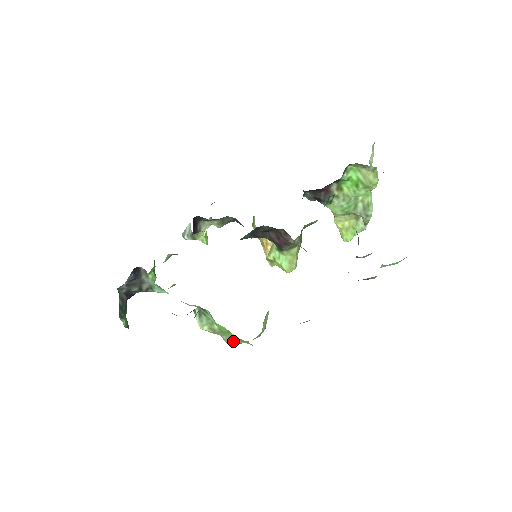
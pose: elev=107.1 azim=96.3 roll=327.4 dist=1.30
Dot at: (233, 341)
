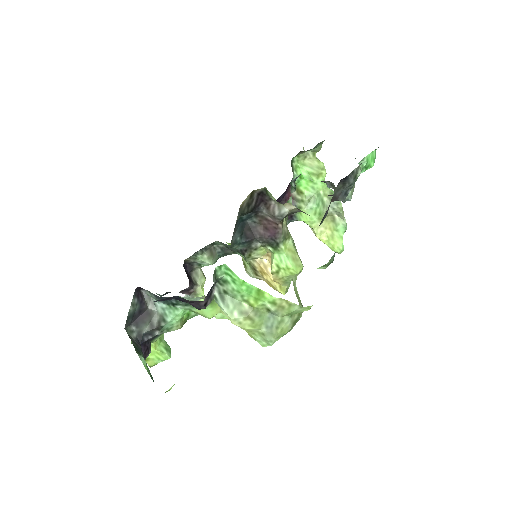
Dot at: (274, 326)
